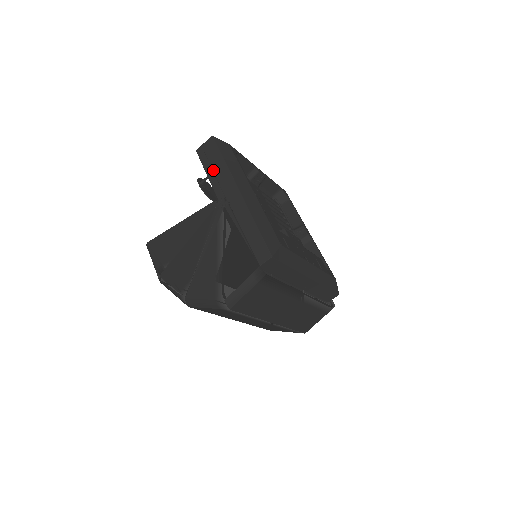
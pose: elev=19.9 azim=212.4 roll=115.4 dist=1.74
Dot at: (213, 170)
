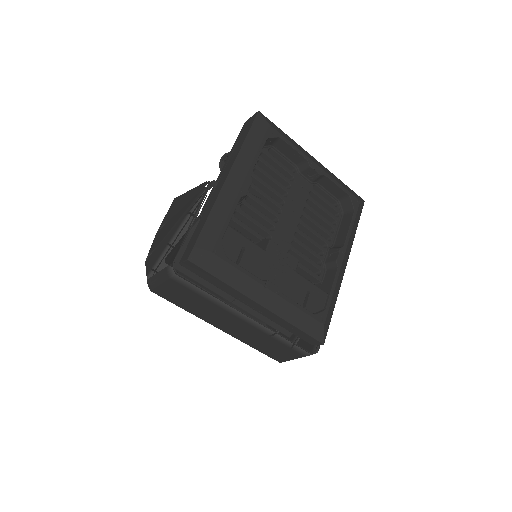
Dot at: (234, 148)
